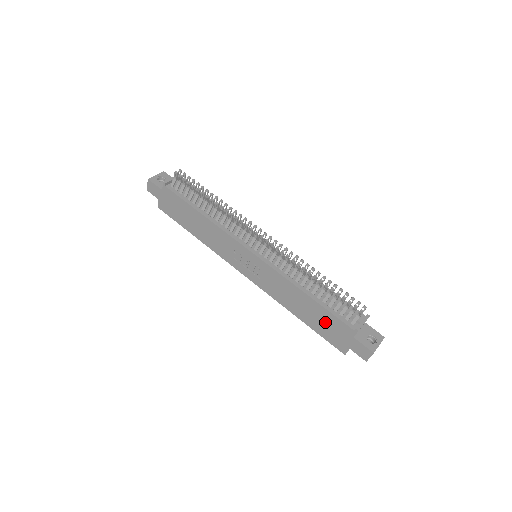
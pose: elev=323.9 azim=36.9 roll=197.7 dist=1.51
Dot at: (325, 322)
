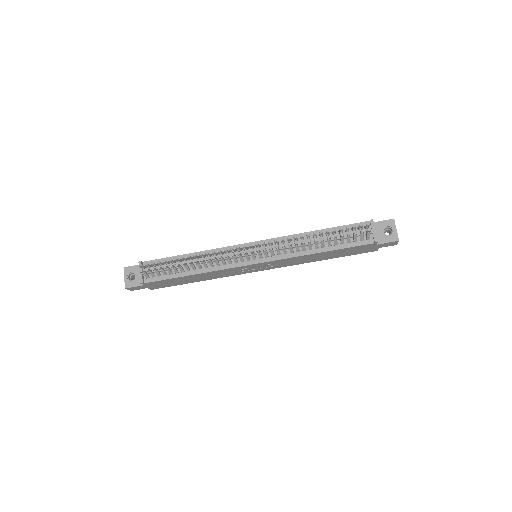
Dot at: (348, 252)
